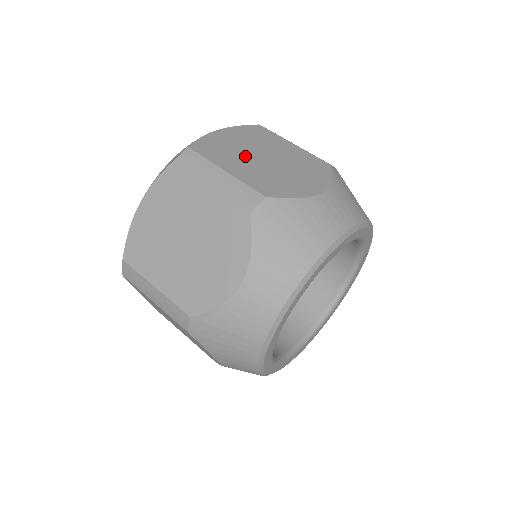
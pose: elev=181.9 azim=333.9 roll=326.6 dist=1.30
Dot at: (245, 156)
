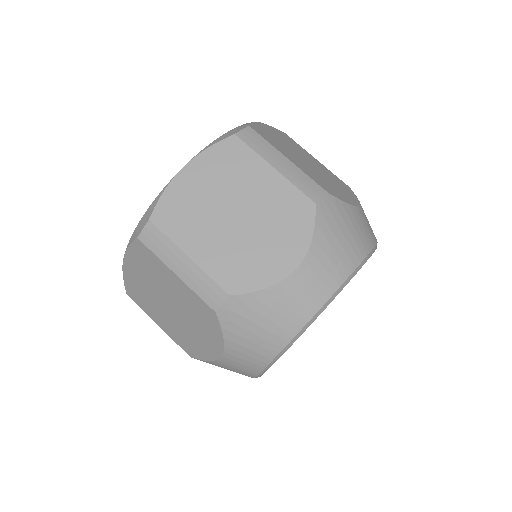
Dot at: (212, 219)
